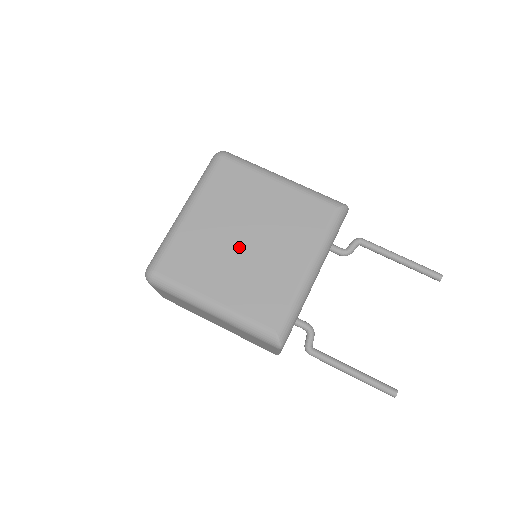
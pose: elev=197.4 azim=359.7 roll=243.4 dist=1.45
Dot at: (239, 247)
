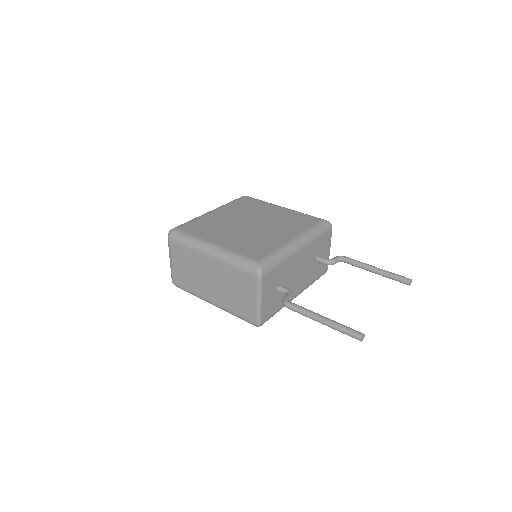
Dot at: (243, 226)
